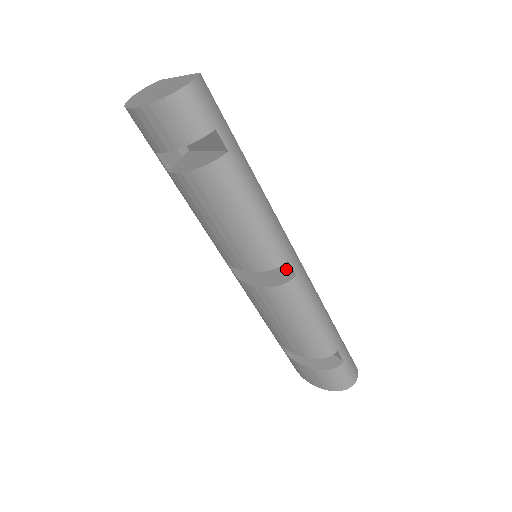
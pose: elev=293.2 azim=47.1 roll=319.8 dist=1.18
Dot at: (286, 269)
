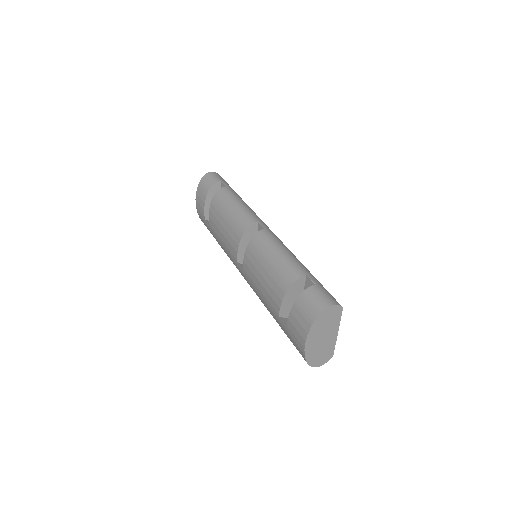
Dot at: occluded
